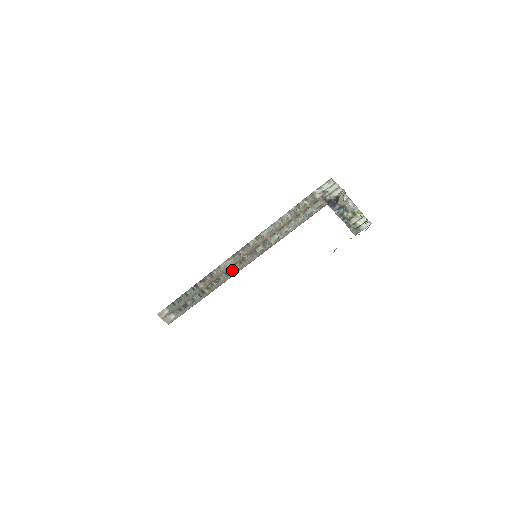
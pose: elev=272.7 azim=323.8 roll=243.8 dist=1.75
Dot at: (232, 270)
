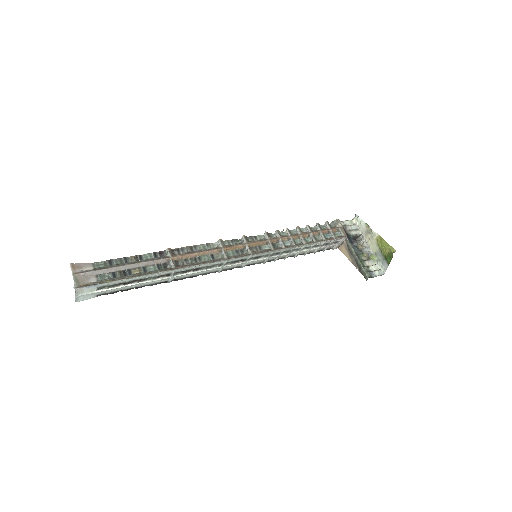
Dot at: (224, 253)
